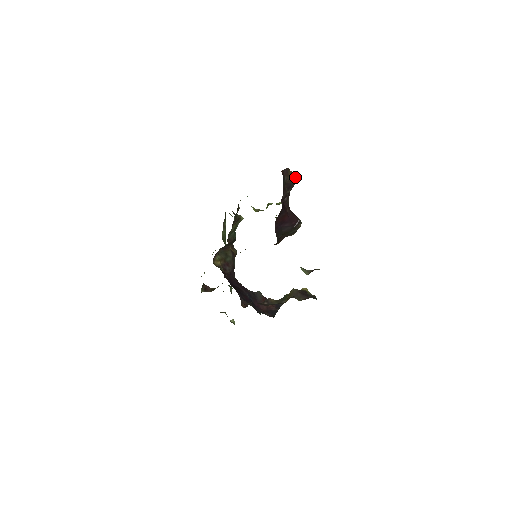
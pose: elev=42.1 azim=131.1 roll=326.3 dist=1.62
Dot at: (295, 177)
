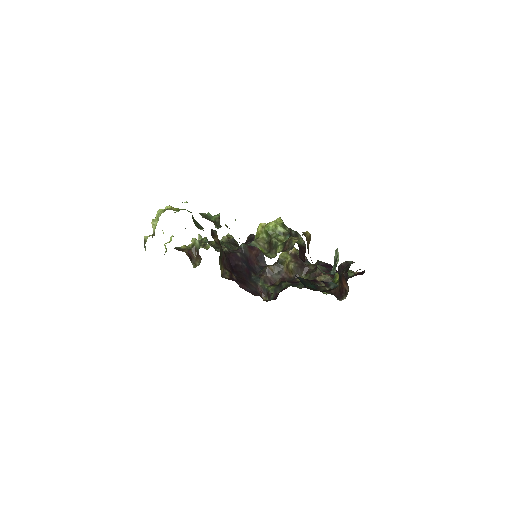
Dot at: occluded
